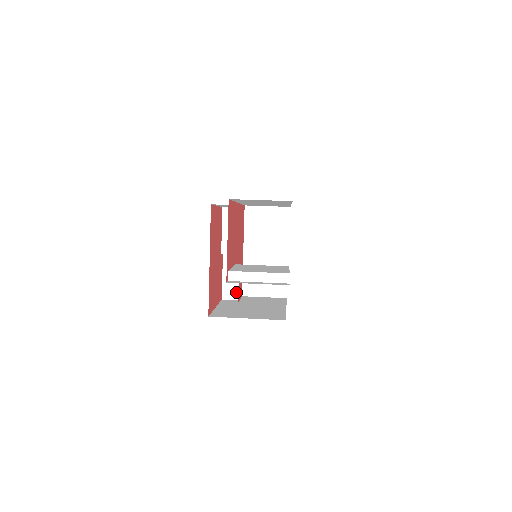
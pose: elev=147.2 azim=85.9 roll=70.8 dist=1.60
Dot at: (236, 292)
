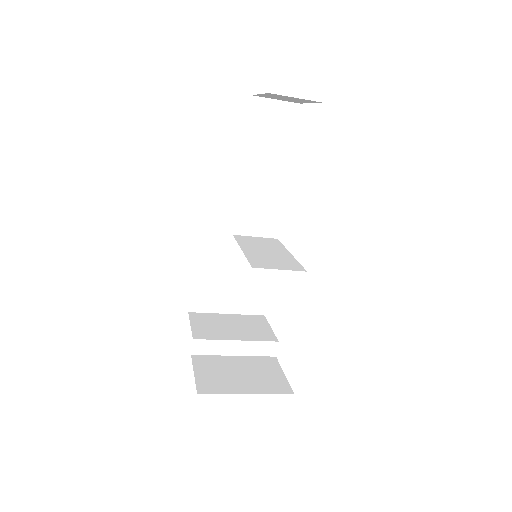
Dot at: (218, 386)
